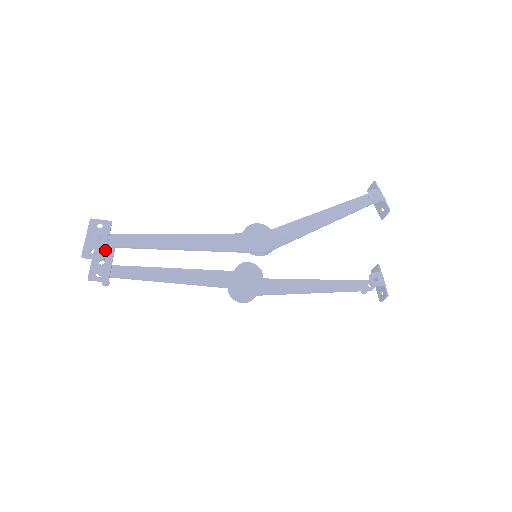
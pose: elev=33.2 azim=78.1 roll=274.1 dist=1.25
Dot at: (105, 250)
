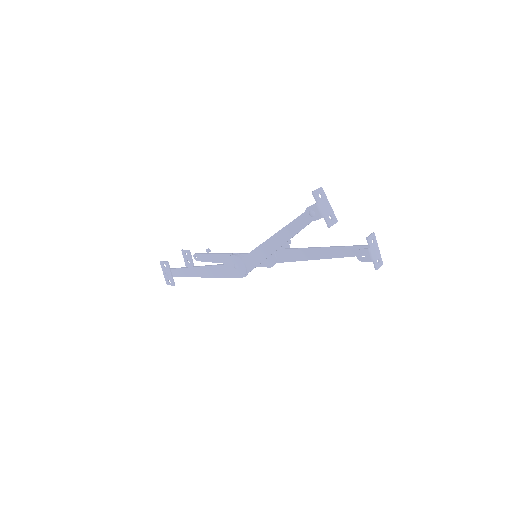
Dot at: (172, 281)
